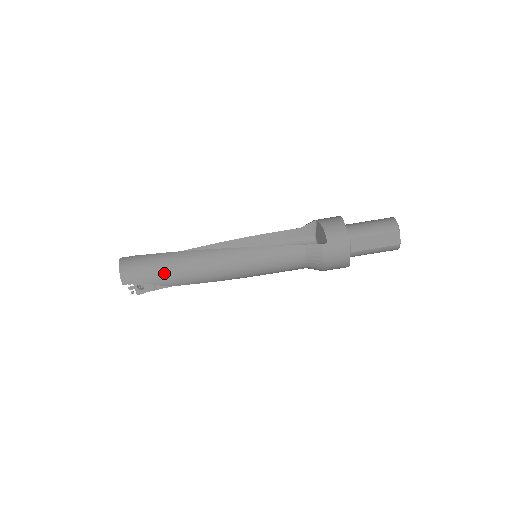
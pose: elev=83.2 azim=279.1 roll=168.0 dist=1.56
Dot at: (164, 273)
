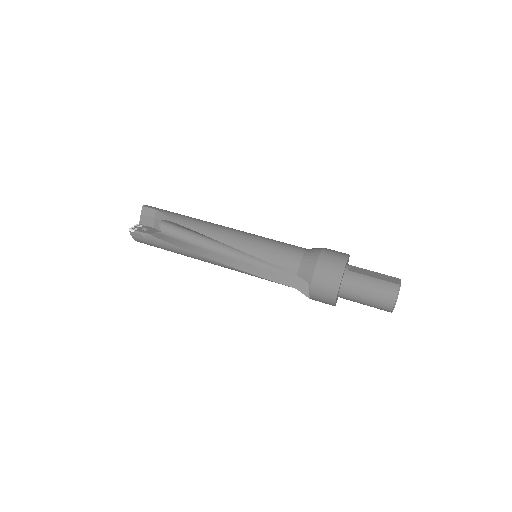
Dot at: (180, 215)
